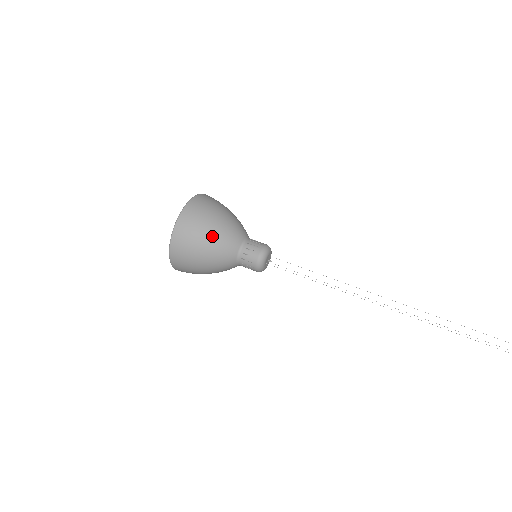
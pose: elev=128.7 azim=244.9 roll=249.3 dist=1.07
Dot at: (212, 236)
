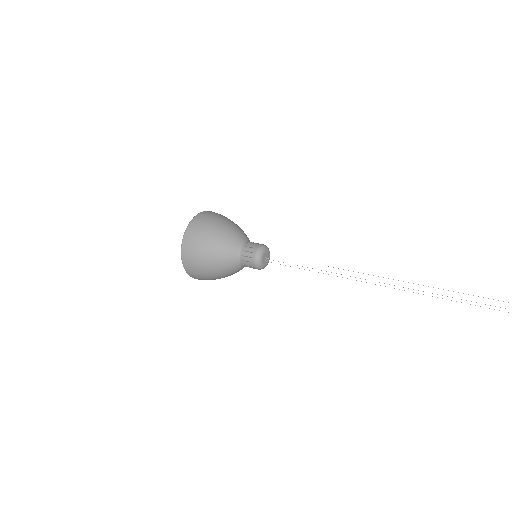
Dot at: (212, 246)
